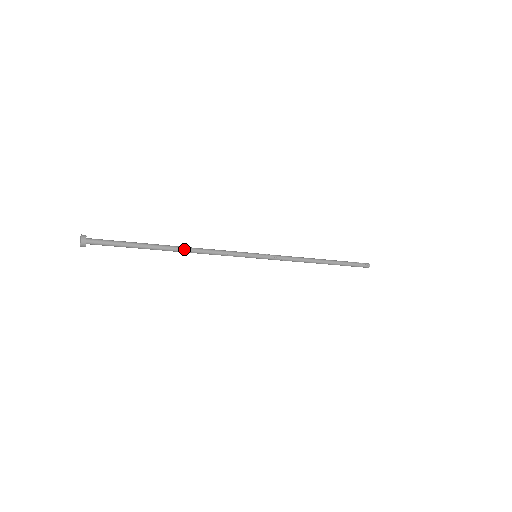
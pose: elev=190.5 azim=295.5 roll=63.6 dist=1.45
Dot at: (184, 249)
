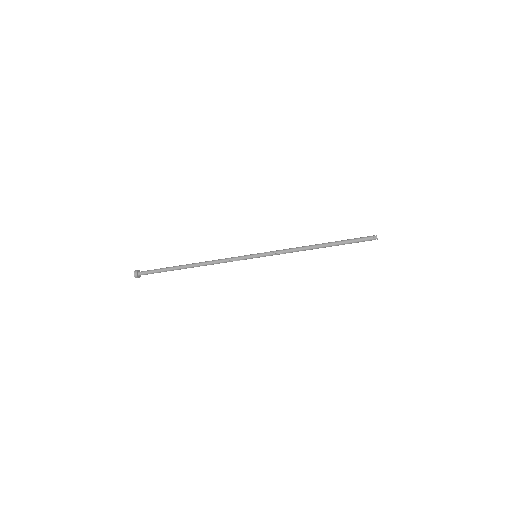
Dot at: (198, 264)
